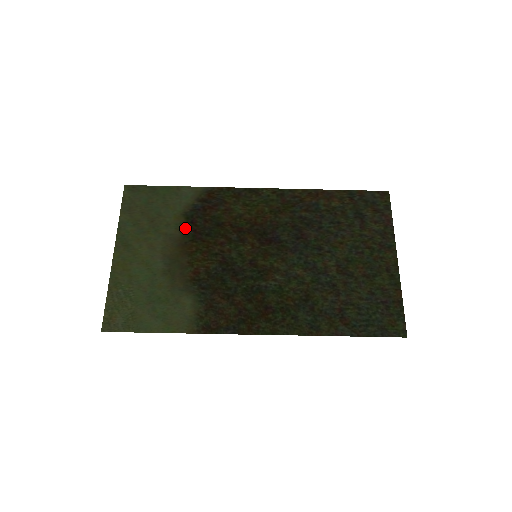
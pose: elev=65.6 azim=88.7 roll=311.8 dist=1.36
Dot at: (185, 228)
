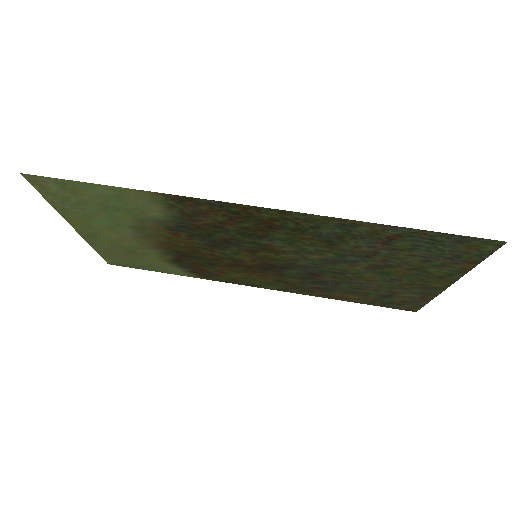
Dot at: (169, 256)
